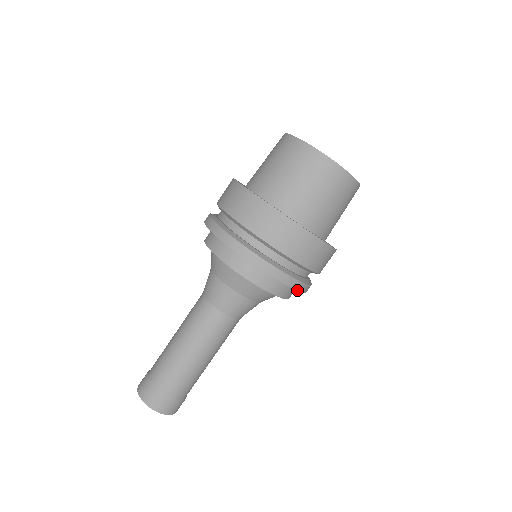
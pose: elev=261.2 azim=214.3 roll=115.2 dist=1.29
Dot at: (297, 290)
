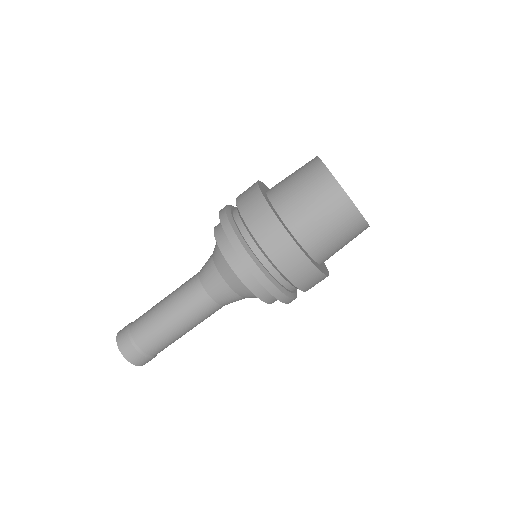
Dot at: (285, 303)
